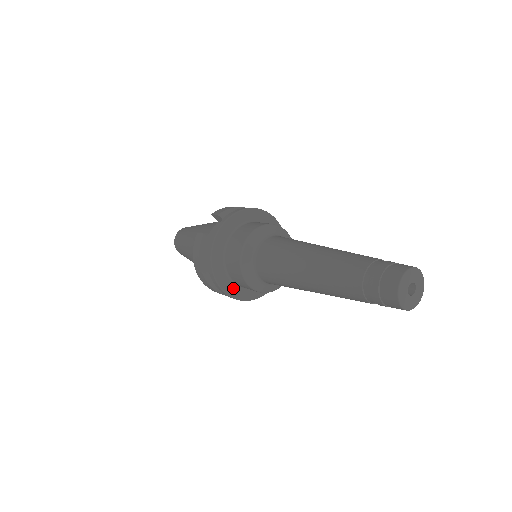
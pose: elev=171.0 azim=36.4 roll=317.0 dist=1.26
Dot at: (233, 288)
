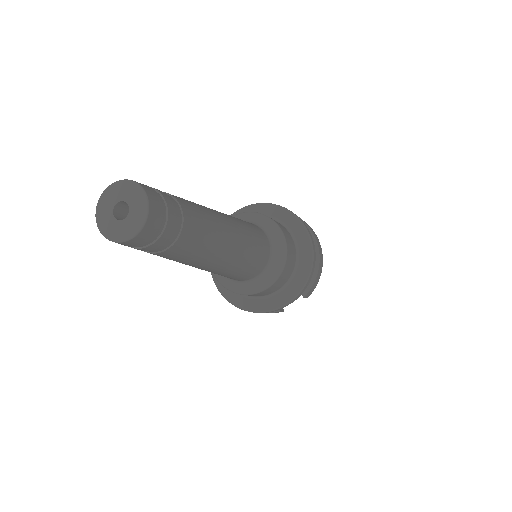
Dot at: occluded
